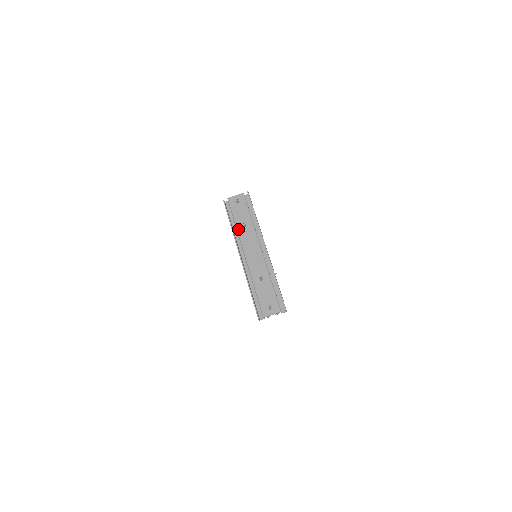
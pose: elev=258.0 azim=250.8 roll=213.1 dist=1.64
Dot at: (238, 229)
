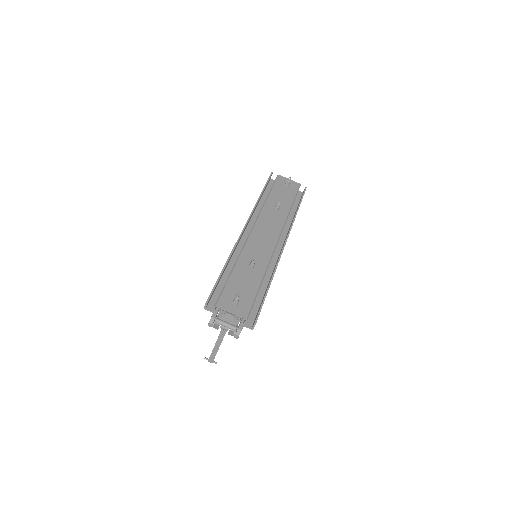
Dot at: (267, 203)
